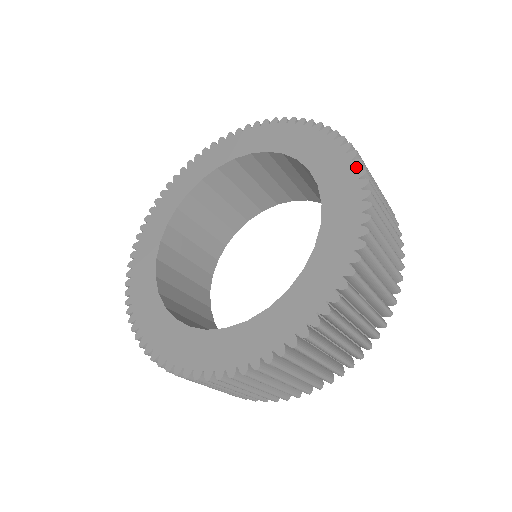
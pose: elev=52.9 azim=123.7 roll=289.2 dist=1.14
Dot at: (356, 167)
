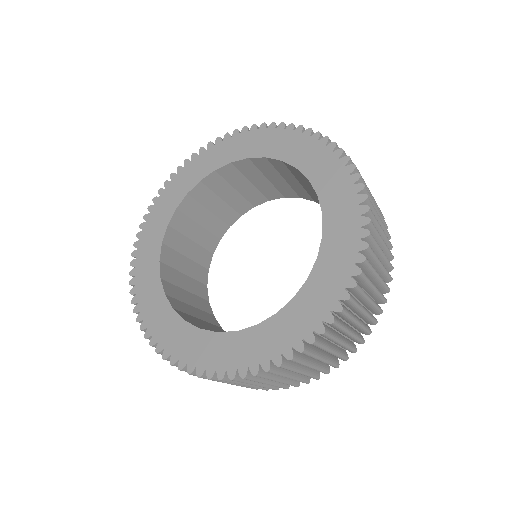
Dot at: (257, 129)
